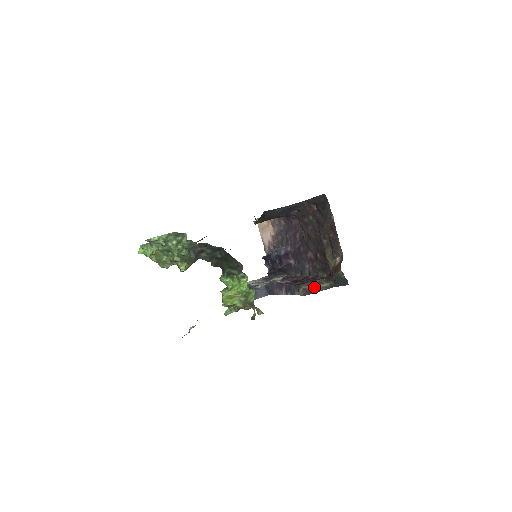
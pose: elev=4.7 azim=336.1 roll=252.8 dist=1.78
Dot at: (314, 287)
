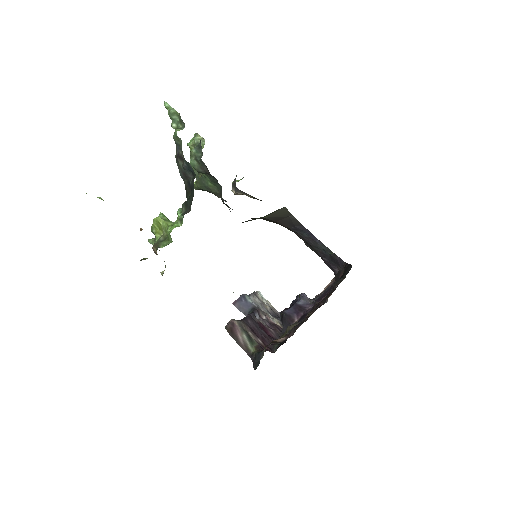
Dot at: (241, 334)
